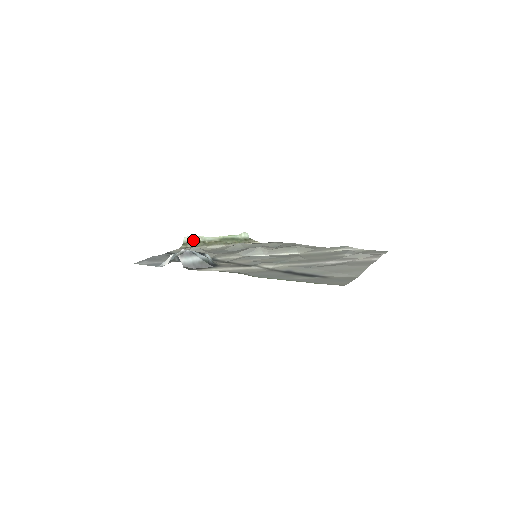
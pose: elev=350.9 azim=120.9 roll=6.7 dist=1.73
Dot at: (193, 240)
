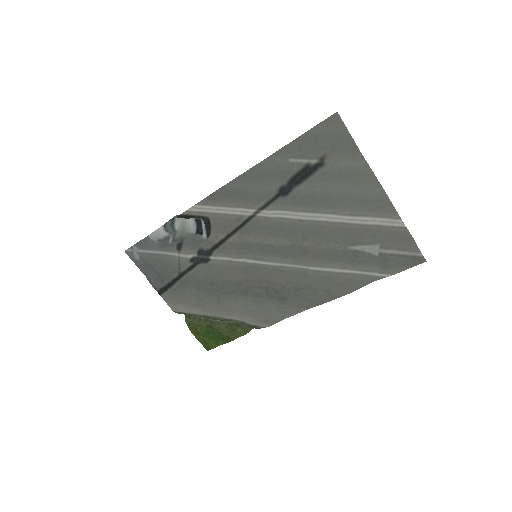
Dot at: (192, 315)
